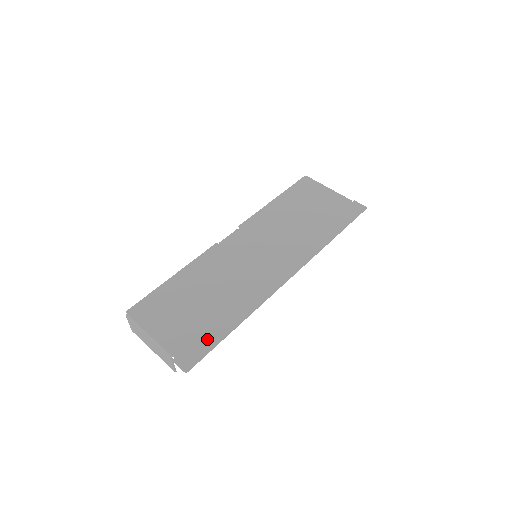
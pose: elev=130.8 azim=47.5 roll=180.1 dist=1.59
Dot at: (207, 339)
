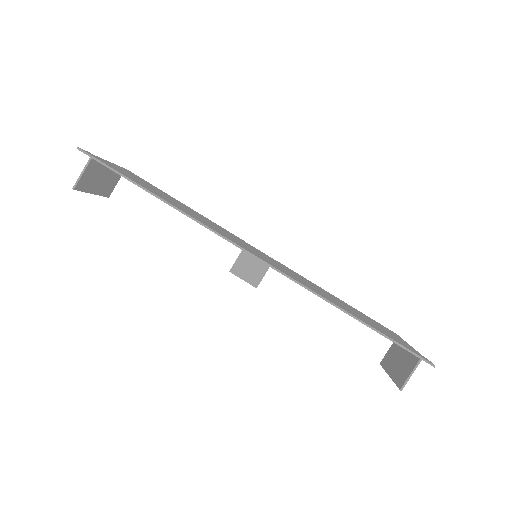
Dot at: (127, 176)
